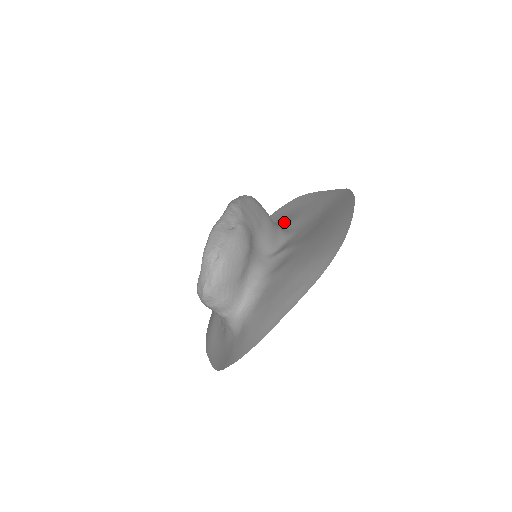
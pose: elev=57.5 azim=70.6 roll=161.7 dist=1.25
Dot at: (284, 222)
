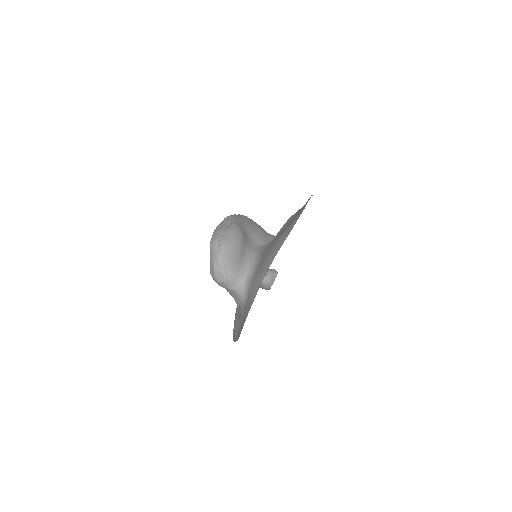
Dot at: occluded
